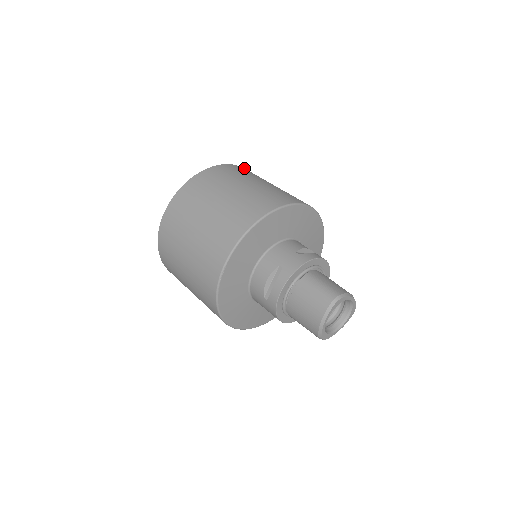
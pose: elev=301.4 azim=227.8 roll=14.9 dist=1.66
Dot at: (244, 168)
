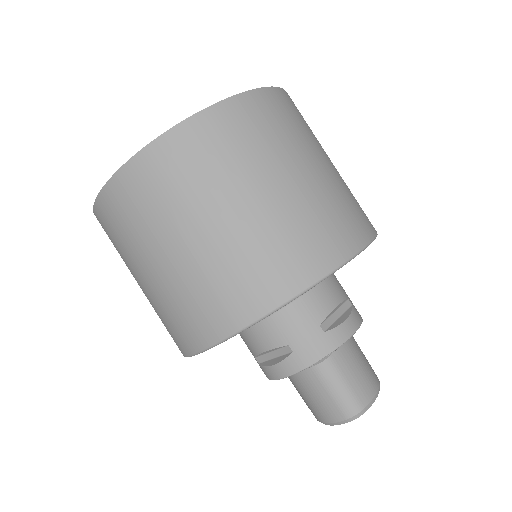
Dot at: (268, 87)
